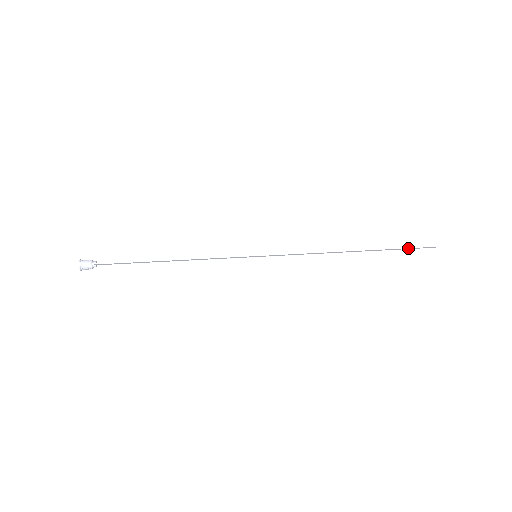
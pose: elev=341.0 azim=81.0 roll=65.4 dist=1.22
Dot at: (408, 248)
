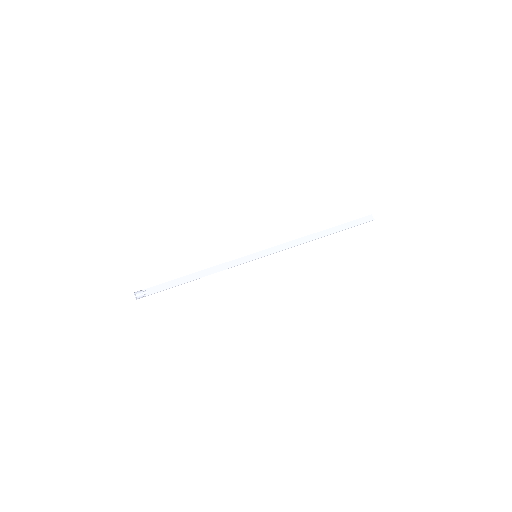
Dot at: (355, 225)
